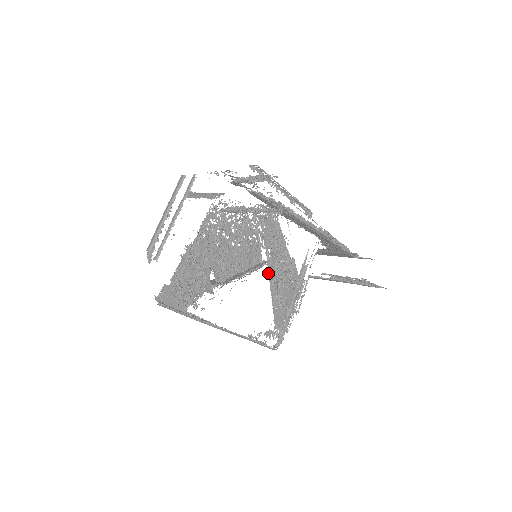
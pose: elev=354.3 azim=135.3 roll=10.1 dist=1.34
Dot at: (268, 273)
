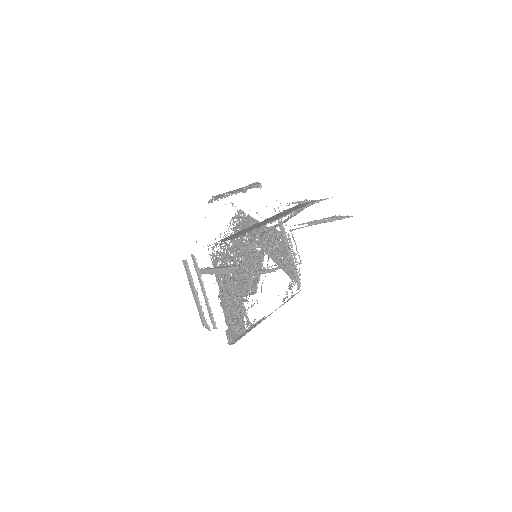
Dot at: (266, 253)
